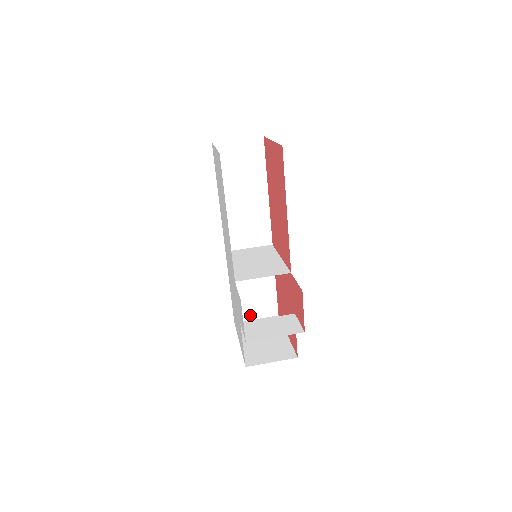
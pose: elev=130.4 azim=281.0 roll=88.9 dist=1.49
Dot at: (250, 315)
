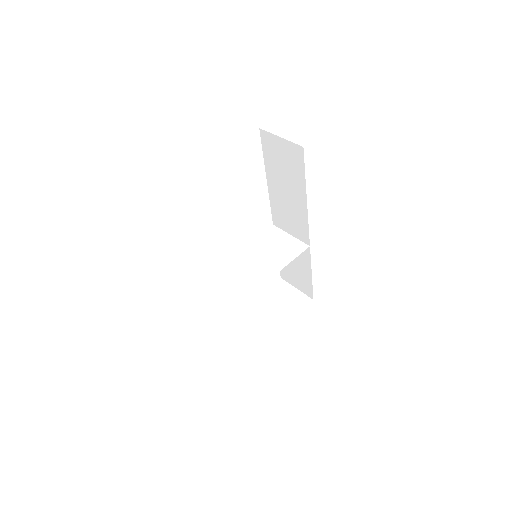
Dot at: (292, 282)
